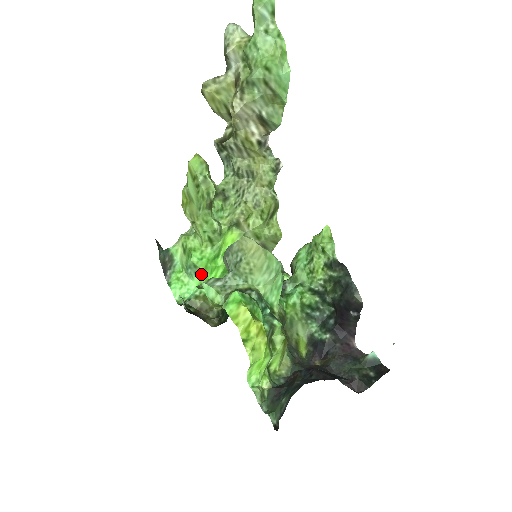
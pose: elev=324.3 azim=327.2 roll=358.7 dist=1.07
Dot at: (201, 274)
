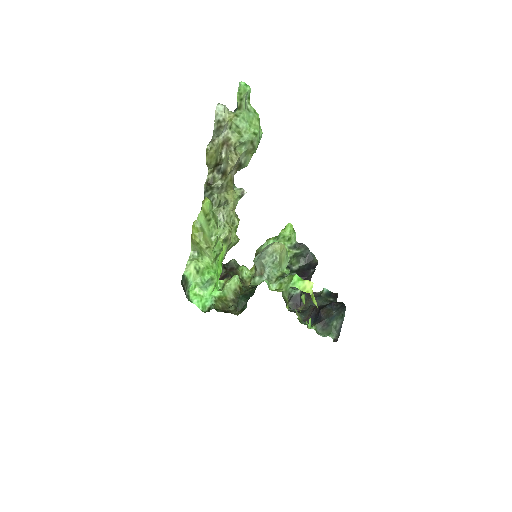
Dot at: occluded
